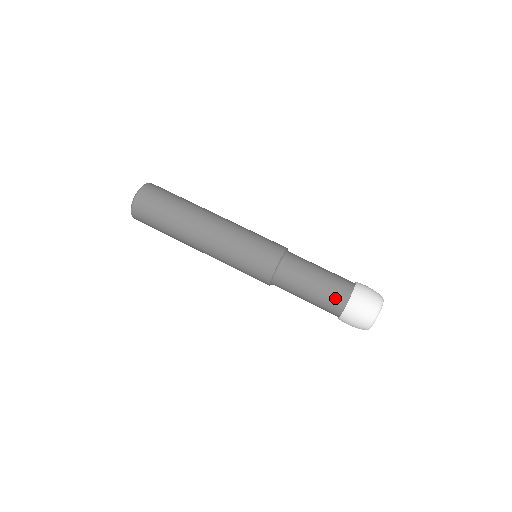
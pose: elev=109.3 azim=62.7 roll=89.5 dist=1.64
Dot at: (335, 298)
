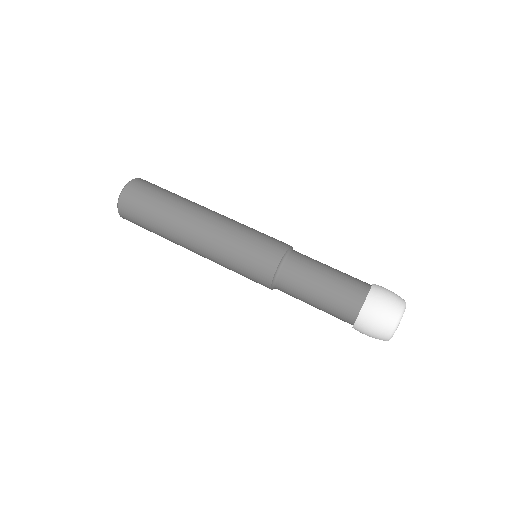
Dot at: (352, 290)
